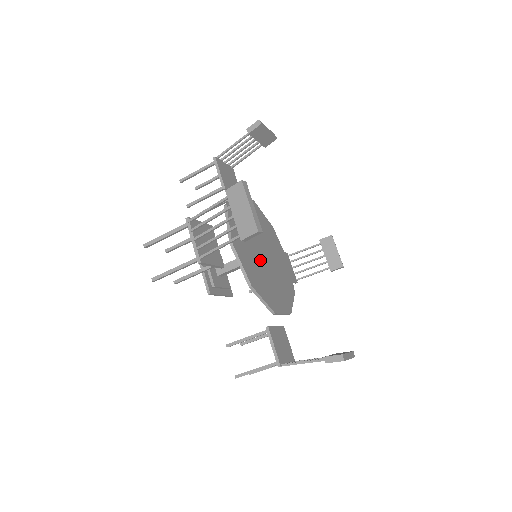
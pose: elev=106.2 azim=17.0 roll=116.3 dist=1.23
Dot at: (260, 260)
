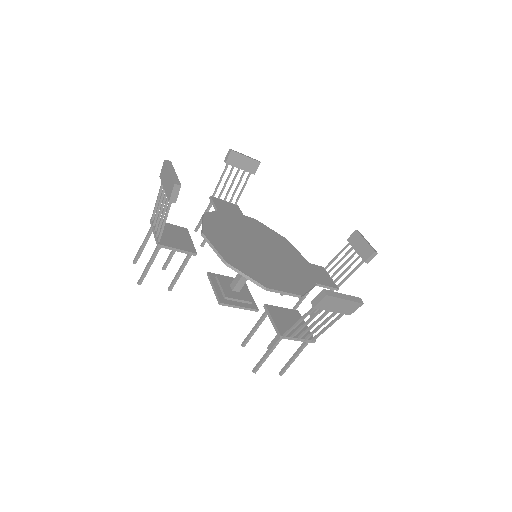
Dot at: (251, 252)
